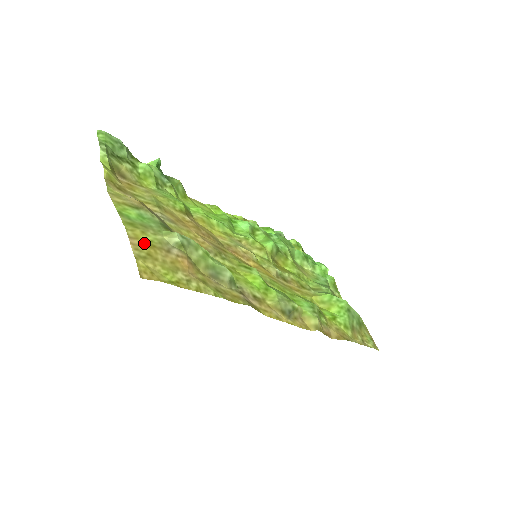
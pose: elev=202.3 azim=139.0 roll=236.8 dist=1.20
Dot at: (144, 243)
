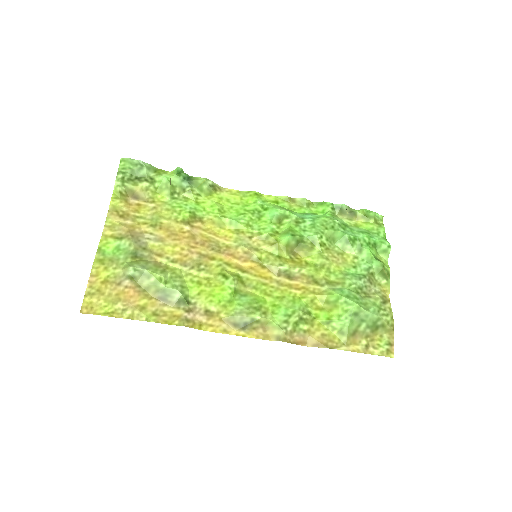
Dot at: (100, 279)
